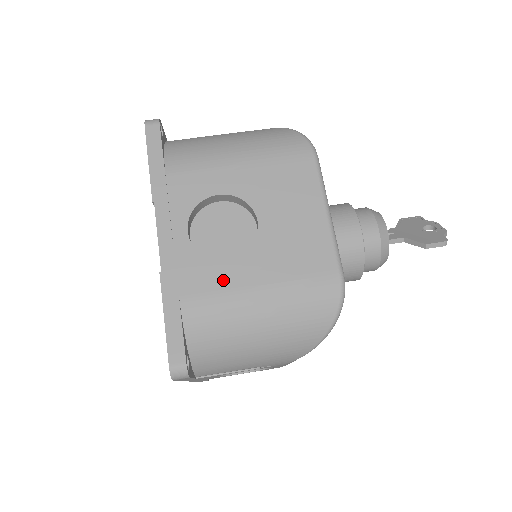
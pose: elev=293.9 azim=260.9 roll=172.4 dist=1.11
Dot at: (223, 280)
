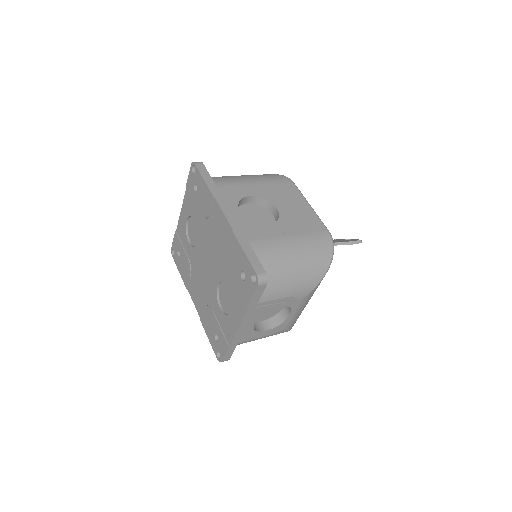
Dot at: (269, 234)
